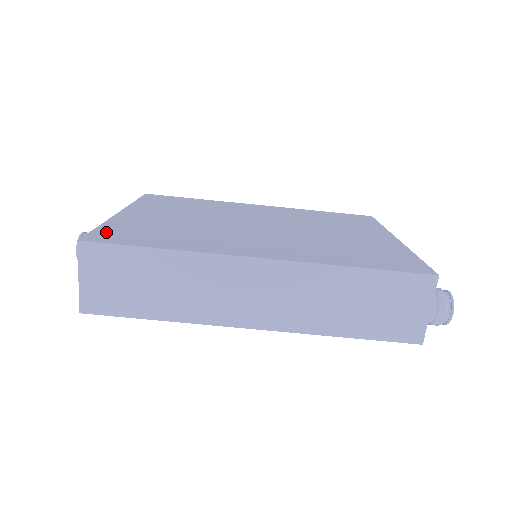
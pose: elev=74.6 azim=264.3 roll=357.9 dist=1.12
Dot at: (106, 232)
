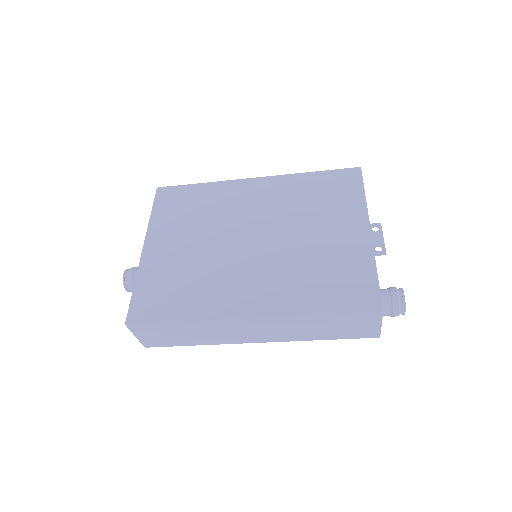
Dot at: (140, 301)
